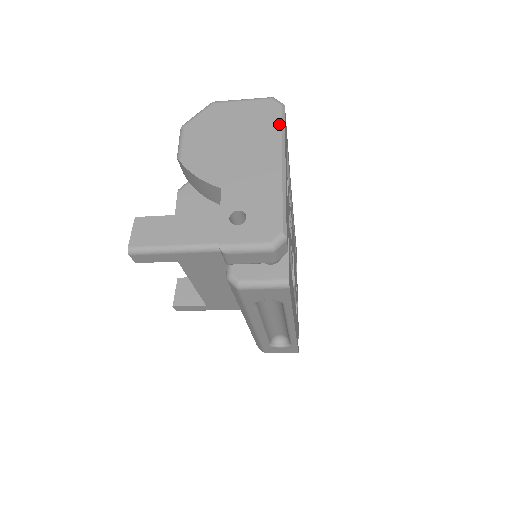
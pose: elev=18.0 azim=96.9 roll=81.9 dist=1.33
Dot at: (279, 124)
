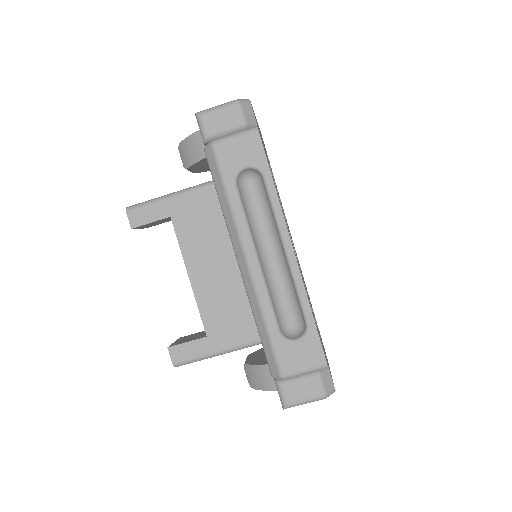
Dot at: occluded
